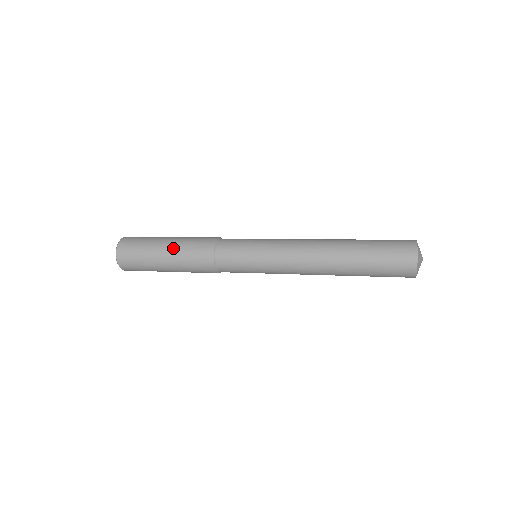
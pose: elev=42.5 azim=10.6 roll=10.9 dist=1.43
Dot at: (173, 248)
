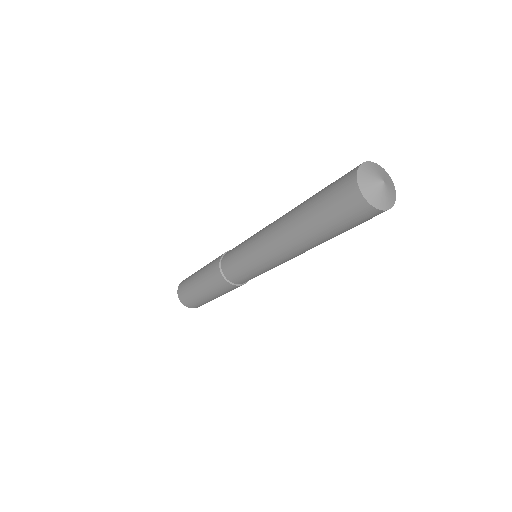
Dot at: (203, 268)
